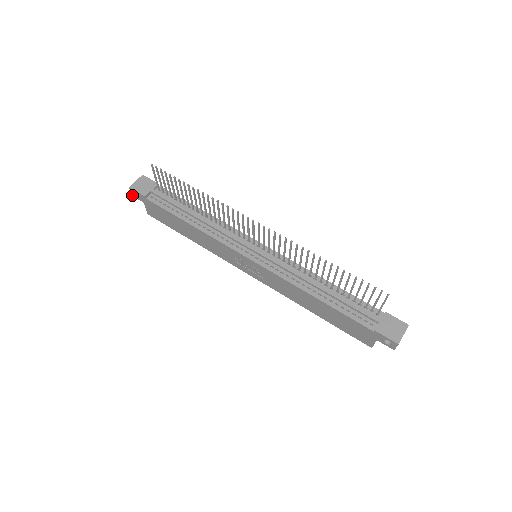
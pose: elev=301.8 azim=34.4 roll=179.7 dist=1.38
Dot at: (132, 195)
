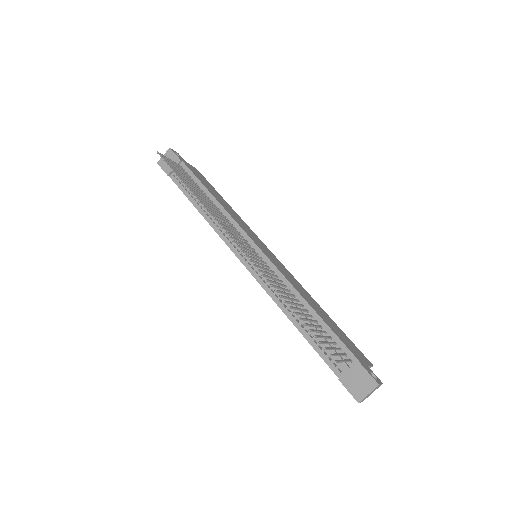
Dot at: occluded
